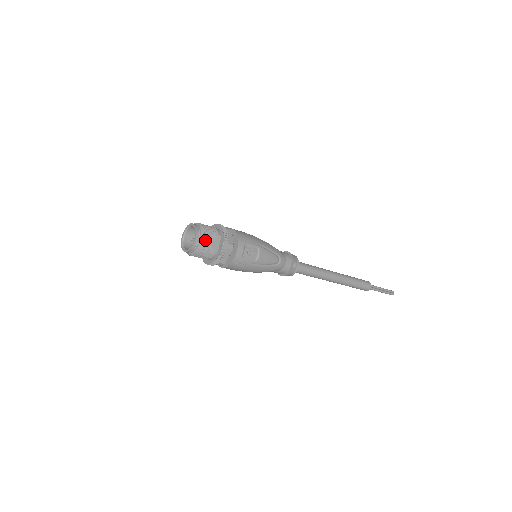
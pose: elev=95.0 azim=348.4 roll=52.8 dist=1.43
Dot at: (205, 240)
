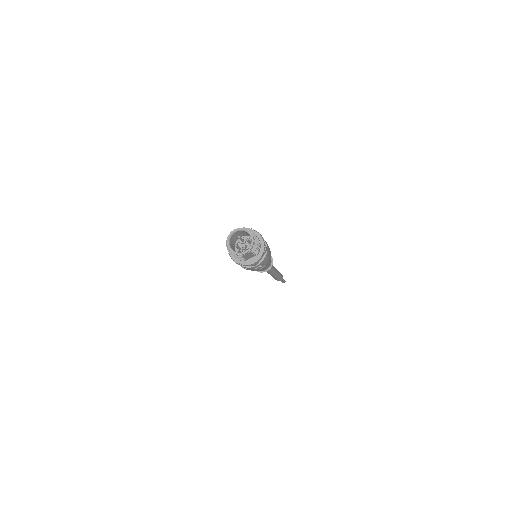
Dot at: (248, 255)
